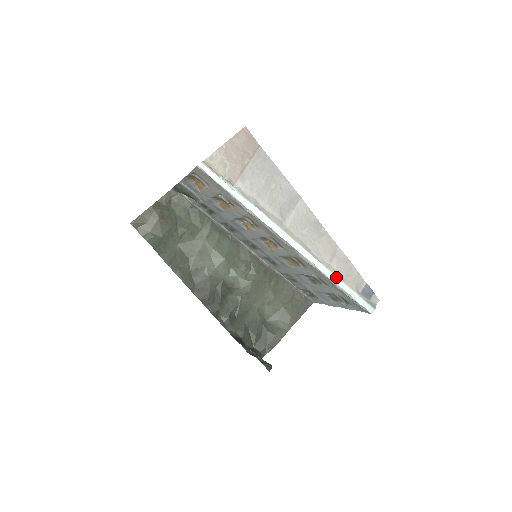
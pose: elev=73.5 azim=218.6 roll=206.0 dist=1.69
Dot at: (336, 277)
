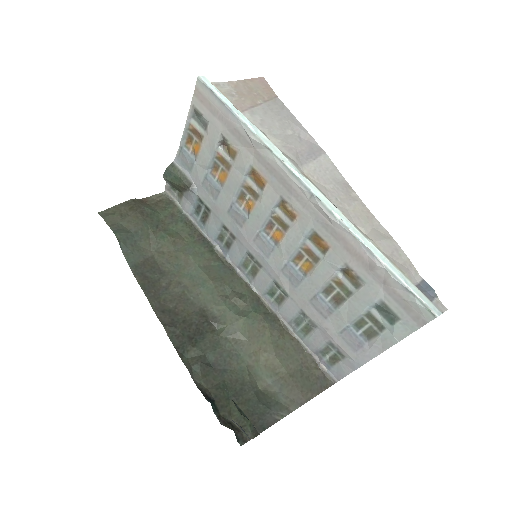
Dot at: (375, 247)
